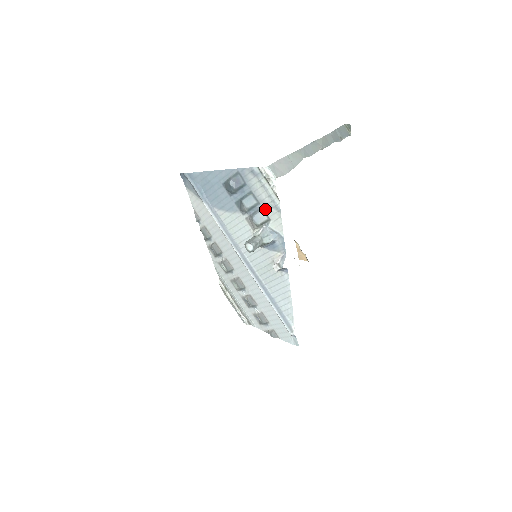
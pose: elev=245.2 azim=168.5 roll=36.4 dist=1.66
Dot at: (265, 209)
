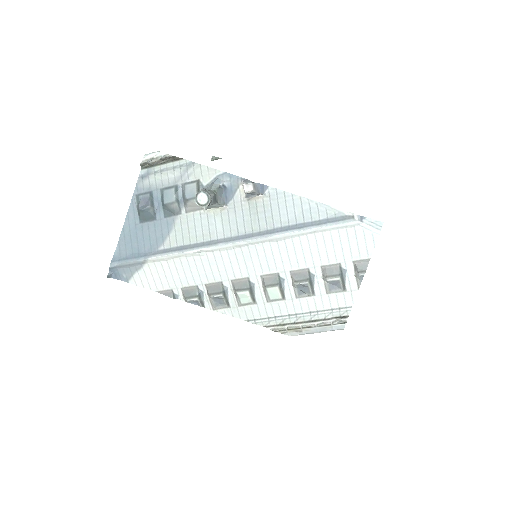
Dot at: (185, 181)
